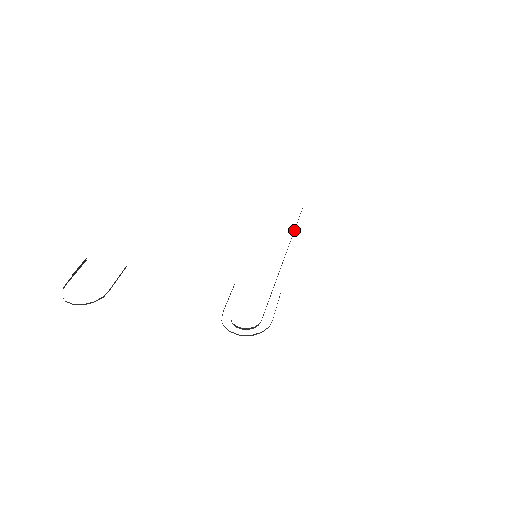
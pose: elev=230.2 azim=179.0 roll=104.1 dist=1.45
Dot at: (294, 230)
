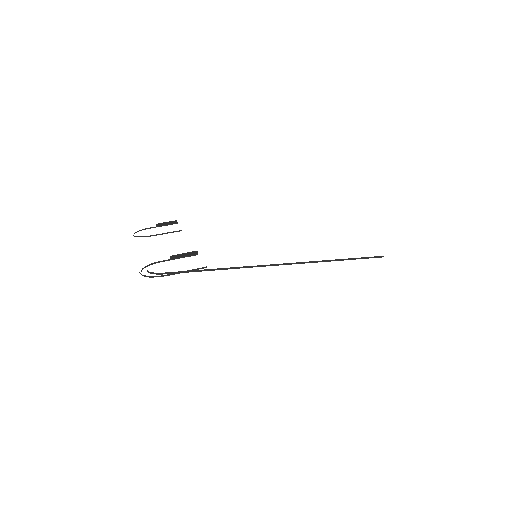
Dot at: (329, 261)
